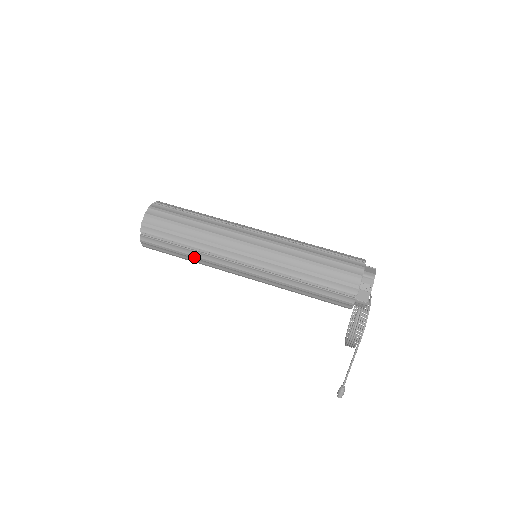
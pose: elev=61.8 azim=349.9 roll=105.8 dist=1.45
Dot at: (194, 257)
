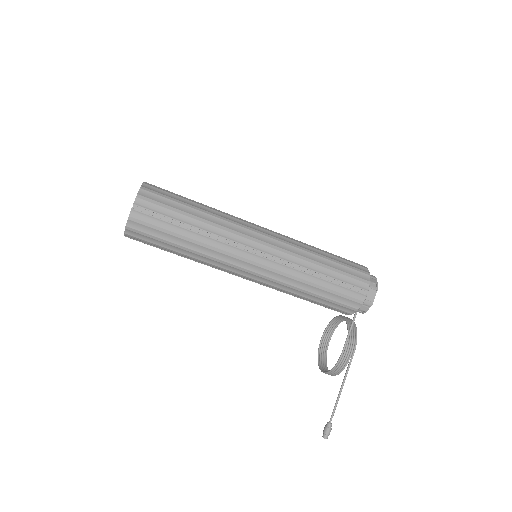
Dot at: (197, 243)
